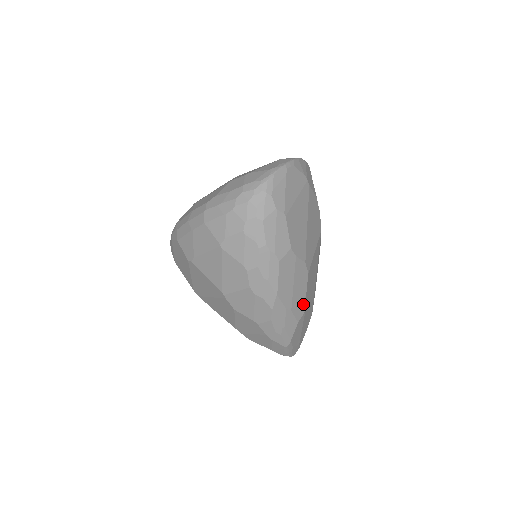
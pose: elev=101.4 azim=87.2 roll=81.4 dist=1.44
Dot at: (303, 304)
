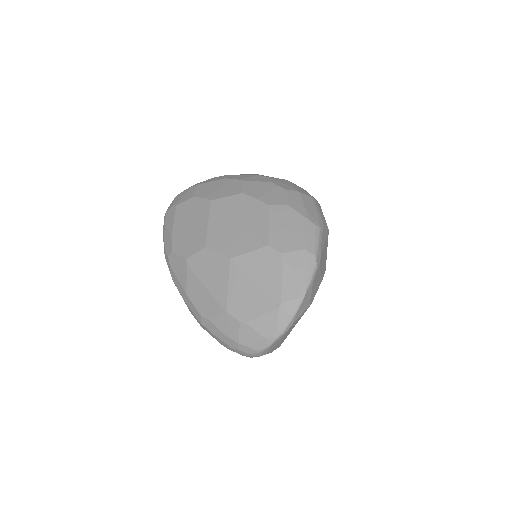
Dot at: occluded
